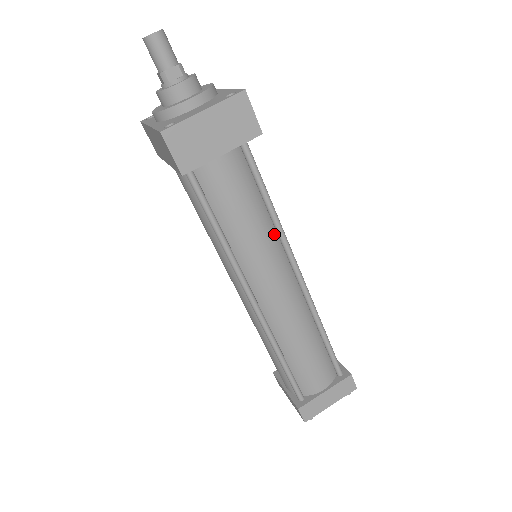
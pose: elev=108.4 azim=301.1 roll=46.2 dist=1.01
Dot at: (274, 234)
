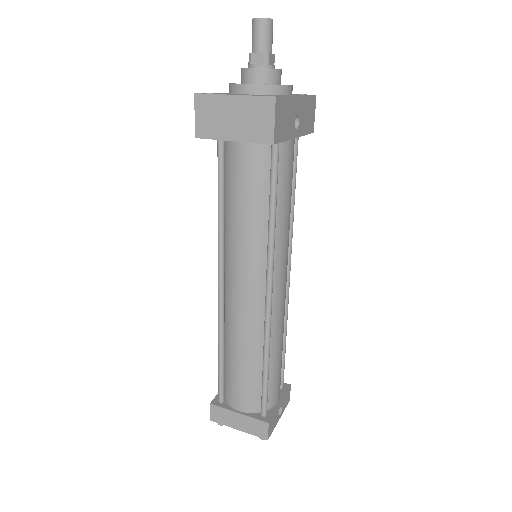
Dot at: (265, 244)
